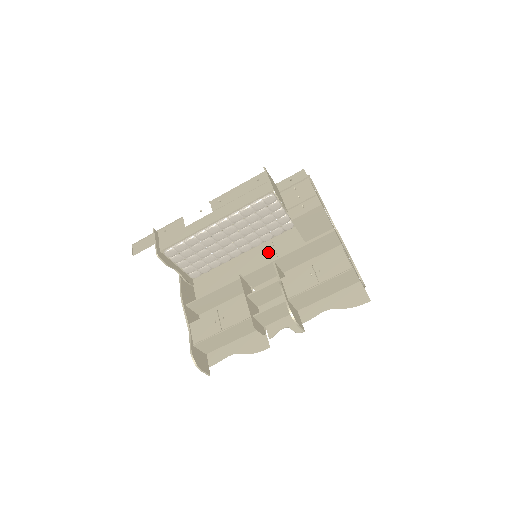
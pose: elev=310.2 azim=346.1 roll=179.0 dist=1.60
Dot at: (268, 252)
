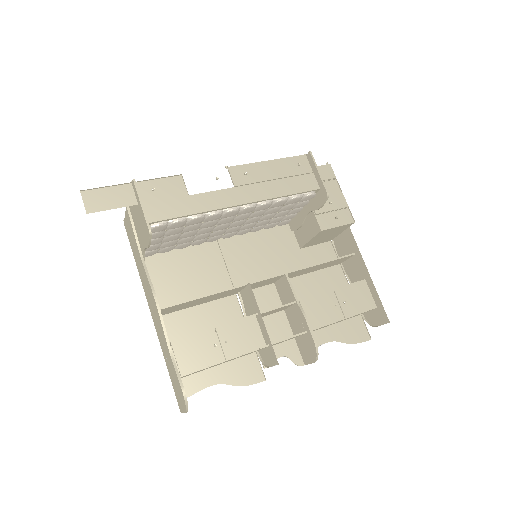
Dot at: (254, 247)
